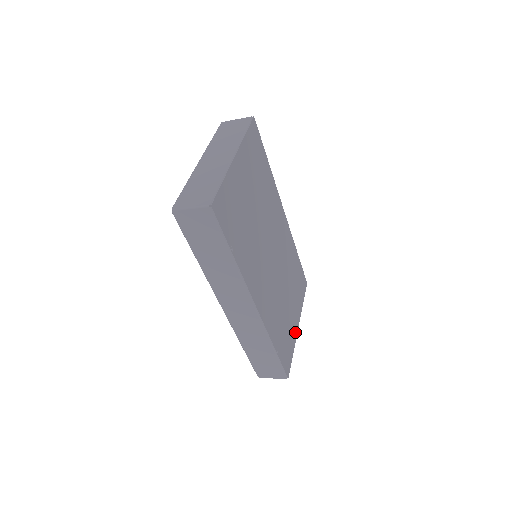
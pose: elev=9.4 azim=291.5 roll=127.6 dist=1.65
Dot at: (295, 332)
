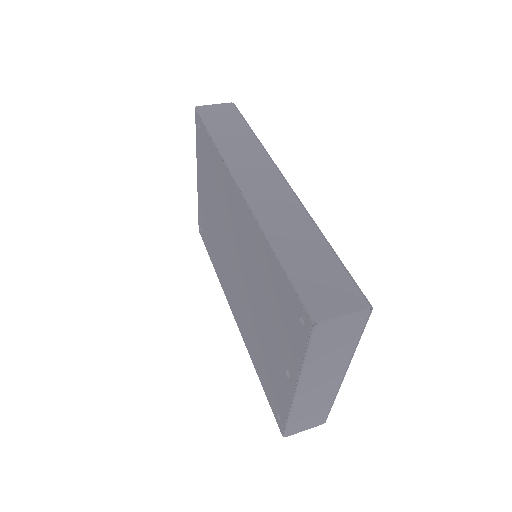
Dot at: occluded
